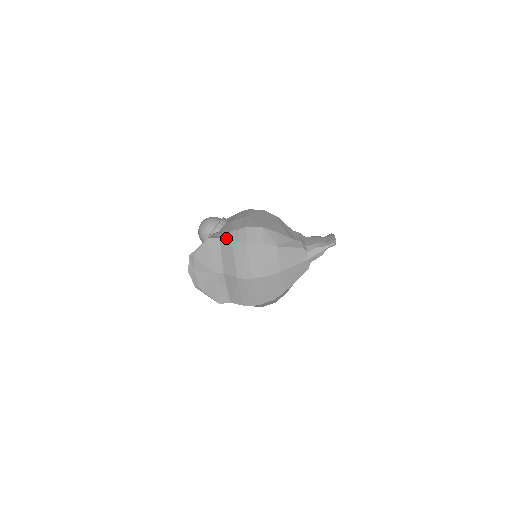
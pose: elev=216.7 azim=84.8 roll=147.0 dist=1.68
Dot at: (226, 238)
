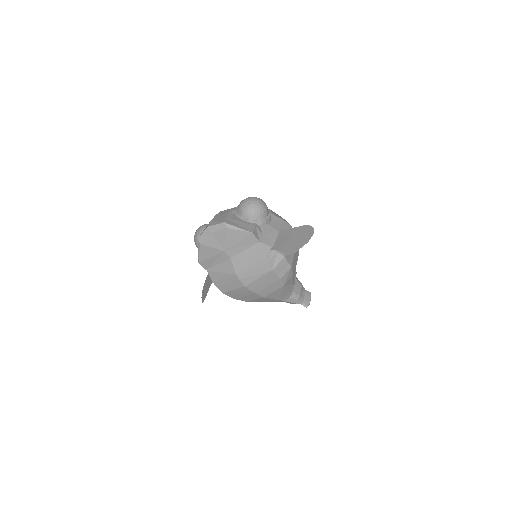
Dot at: (264, 248)
